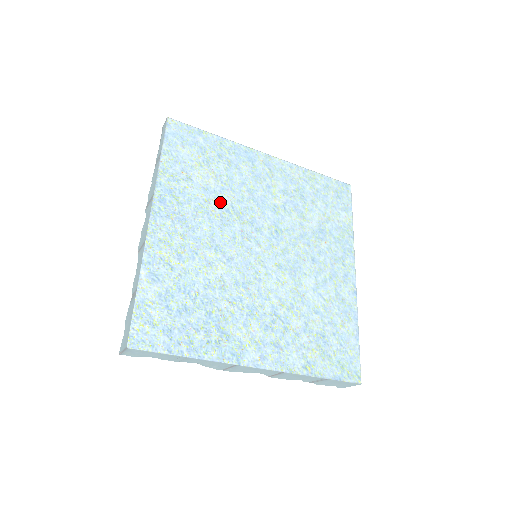
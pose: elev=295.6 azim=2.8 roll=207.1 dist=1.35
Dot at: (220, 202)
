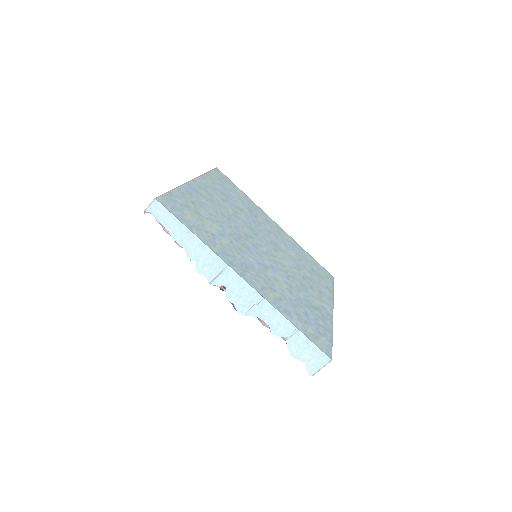
Dot at: (232, 236)
